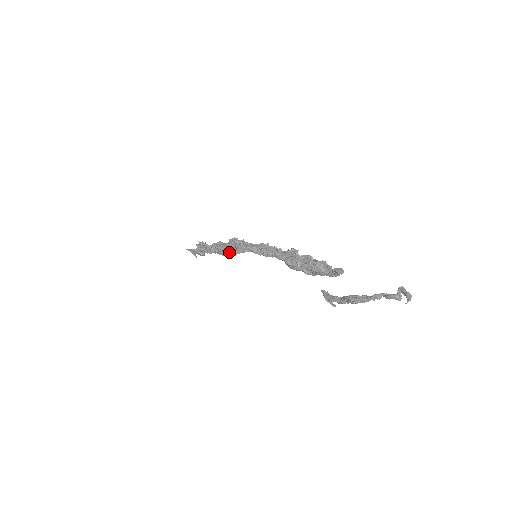
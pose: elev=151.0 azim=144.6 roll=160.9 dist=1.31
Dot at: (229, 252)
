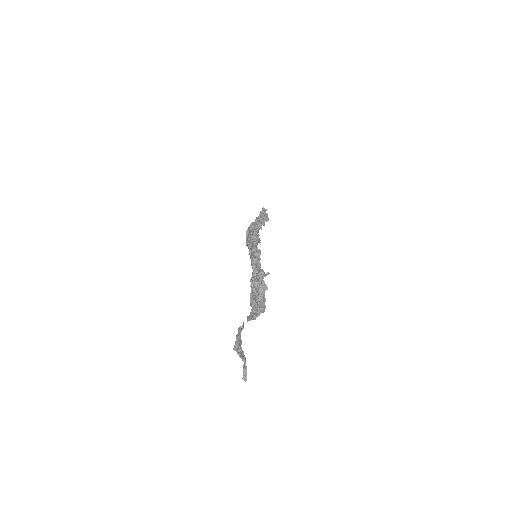
Dot at: occluded
